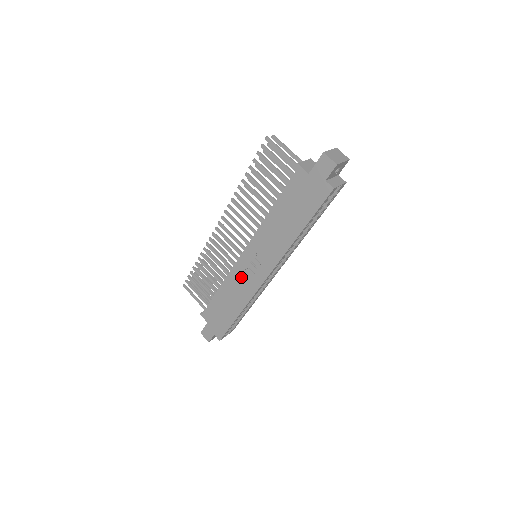
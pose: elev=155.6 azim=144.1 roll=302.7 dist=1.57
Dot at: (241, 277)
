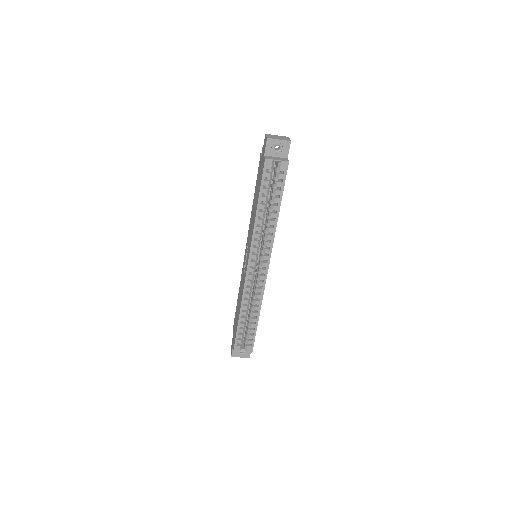
Dot at: (243, 275)
